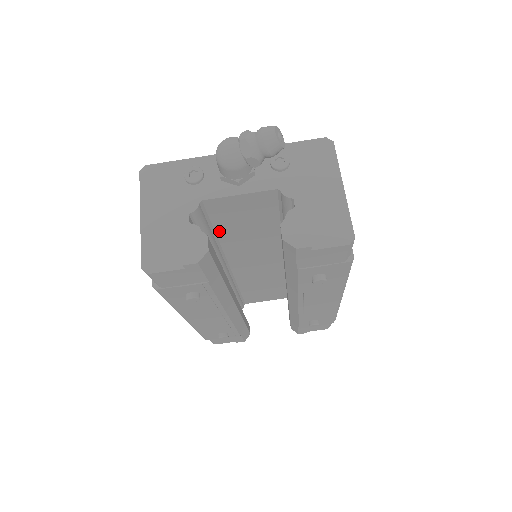
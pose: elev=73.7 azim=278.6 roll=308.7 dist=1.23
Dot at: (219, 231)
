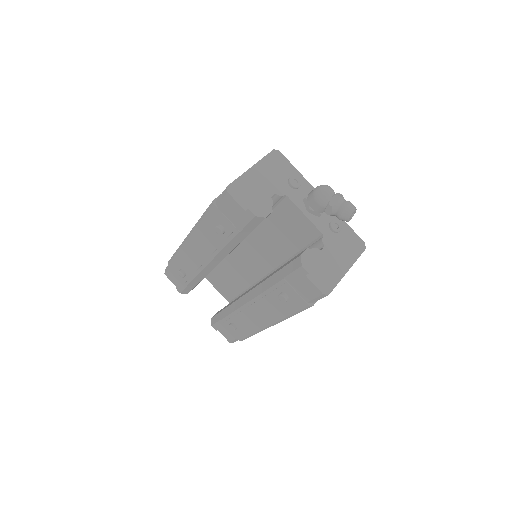
Dot at: (267, 219)
